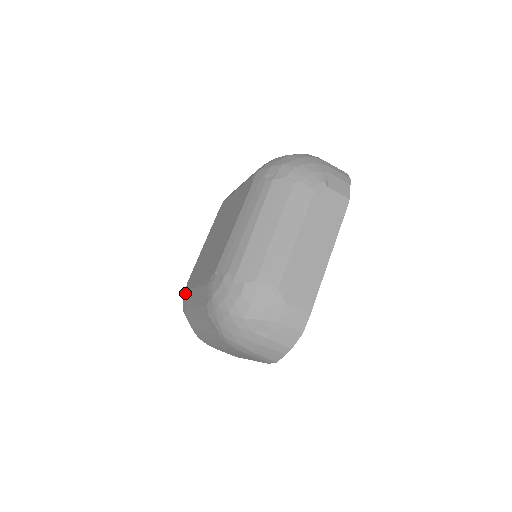
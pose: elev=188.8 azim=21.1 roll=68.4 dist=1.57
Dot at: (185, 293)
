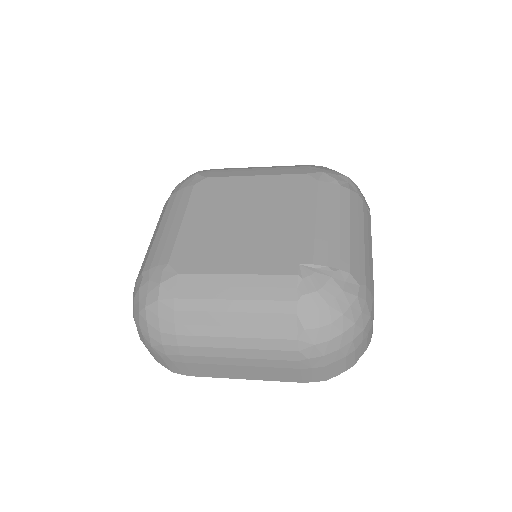
Dot at: (173, 276)
